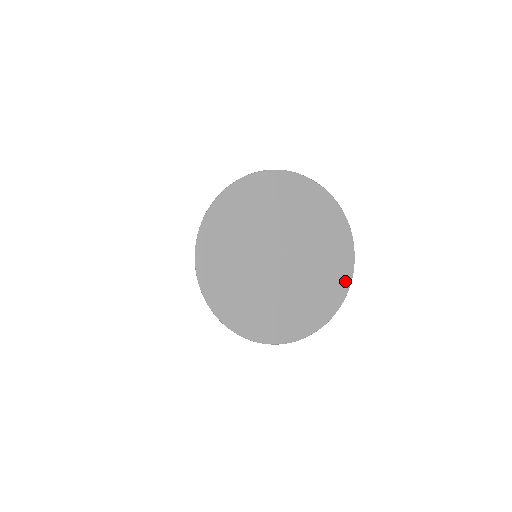
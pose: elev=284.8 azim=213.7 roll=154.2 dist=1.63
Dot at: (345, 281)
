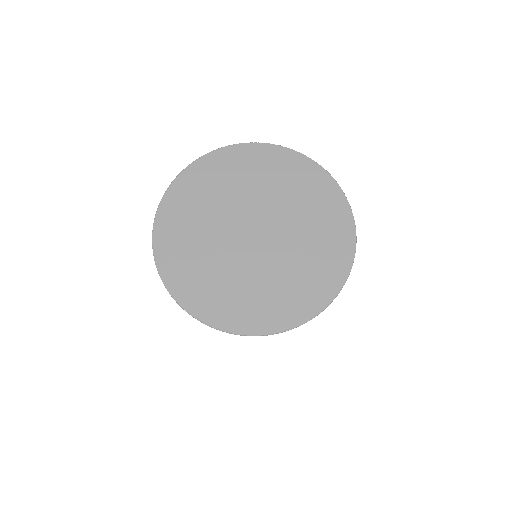
Dot at: (298, 316)
